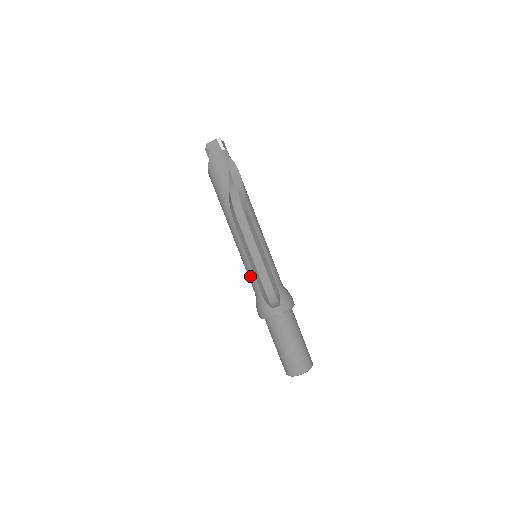
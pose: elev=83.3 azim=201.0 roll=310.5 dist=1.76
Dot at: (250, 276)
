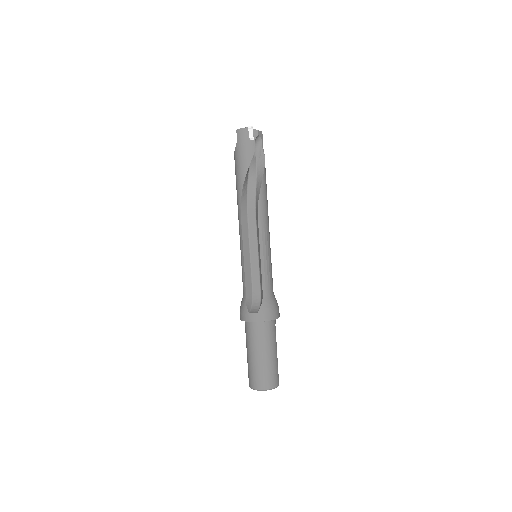
Dot at: (242, 273)
